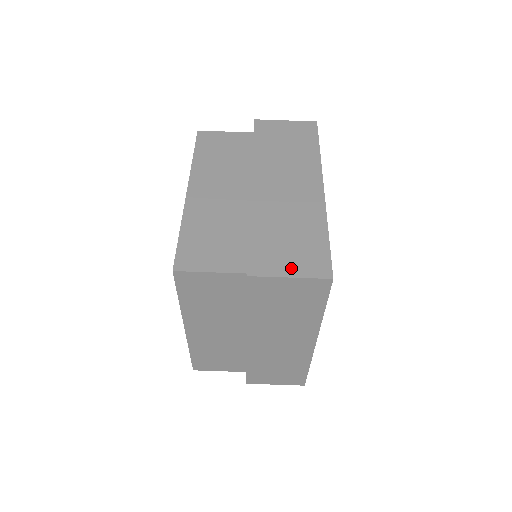
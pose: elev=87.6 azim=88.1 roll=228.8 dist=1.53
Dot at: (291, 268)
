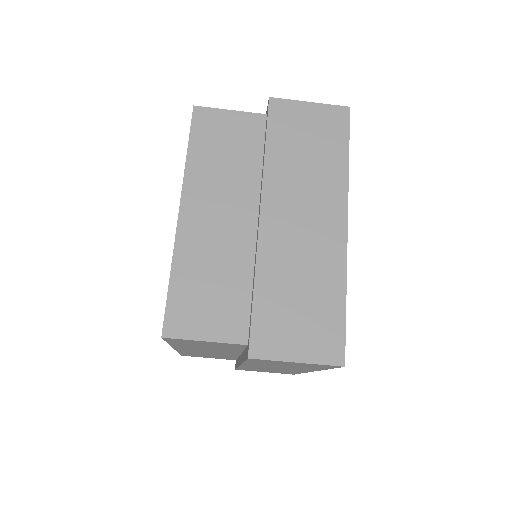
Dot at: (299, 349)
